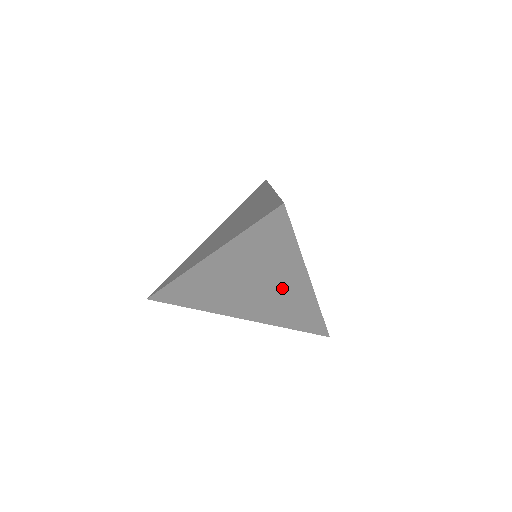
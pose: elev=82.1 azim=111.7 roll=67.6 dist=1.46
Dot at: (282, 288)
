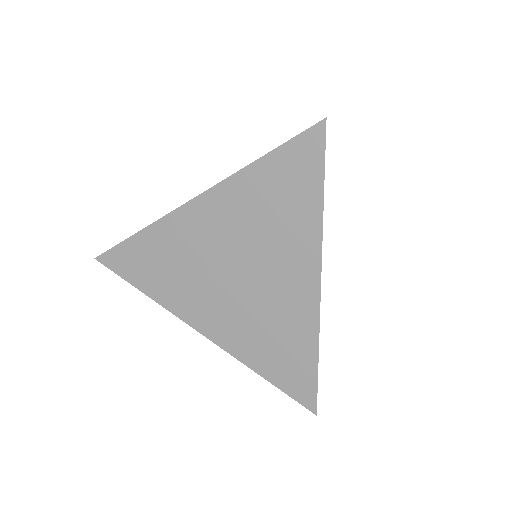
Dot at: (277, 285)
